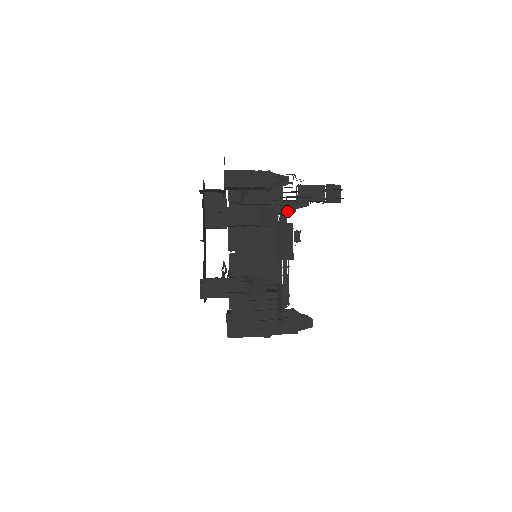
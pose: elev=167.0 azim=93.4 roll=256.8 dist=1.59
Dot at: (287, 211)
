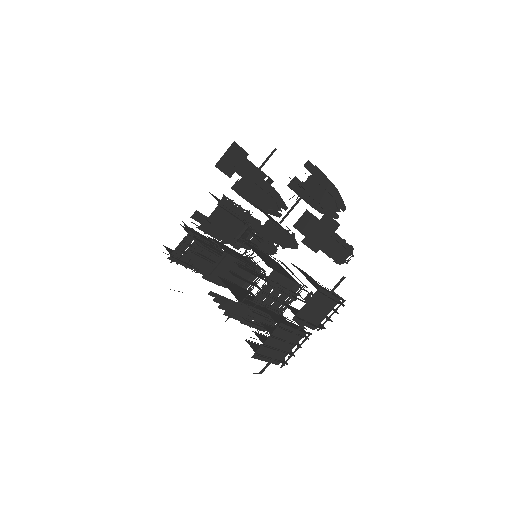
Dot at: (255, 236)
